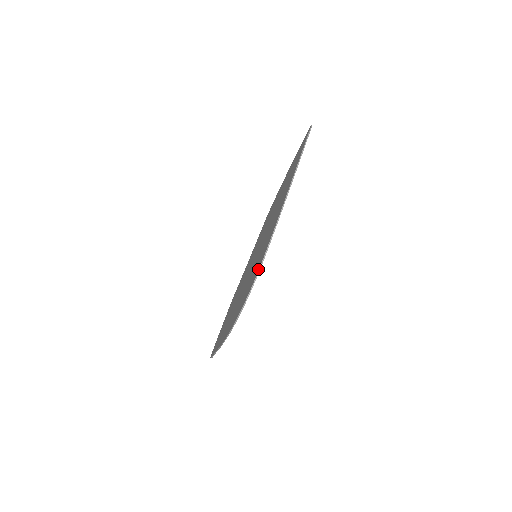
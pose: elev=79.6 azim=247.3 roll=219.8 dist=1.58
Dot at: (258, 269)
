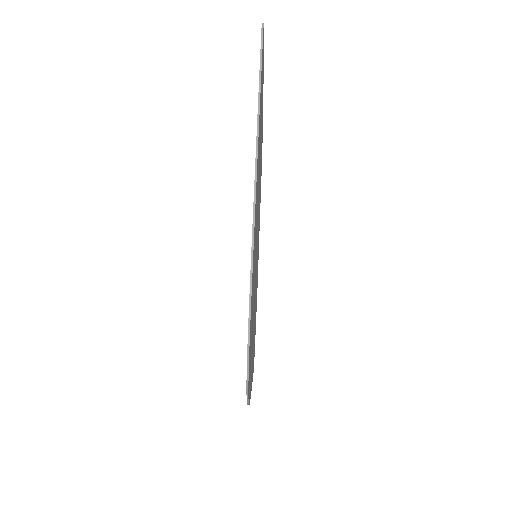
Dot at: (247, 348)
